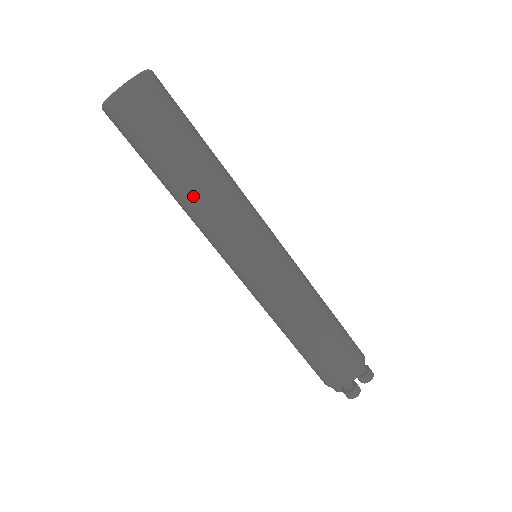
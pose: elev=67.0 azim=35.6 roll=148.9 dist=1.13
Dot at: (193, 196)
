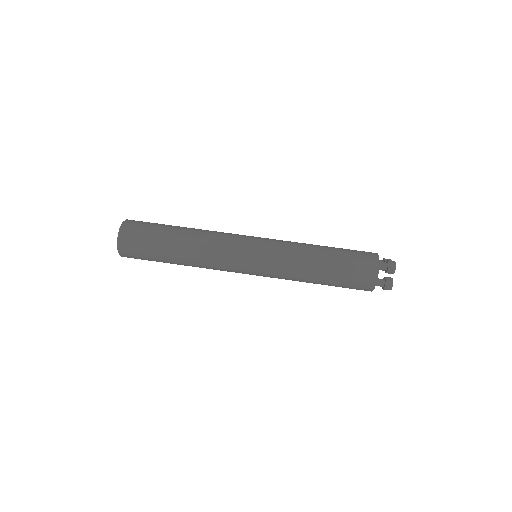
Dot at: (194, 235)
